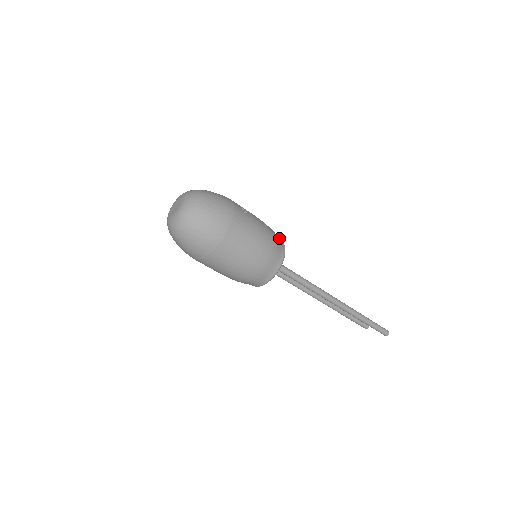
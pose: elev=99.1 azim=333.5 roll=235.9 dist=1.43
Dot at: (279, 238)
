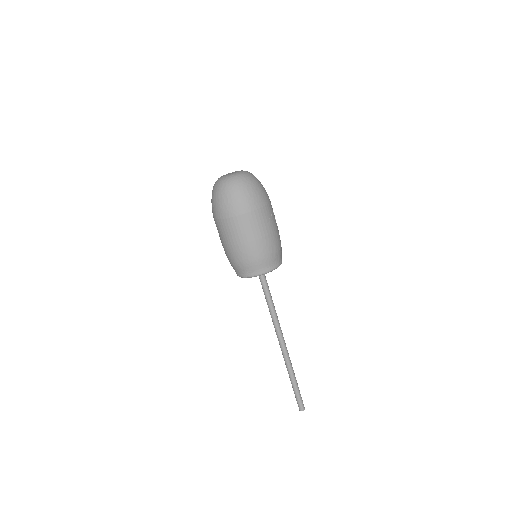
Dot at: (280, 258)
